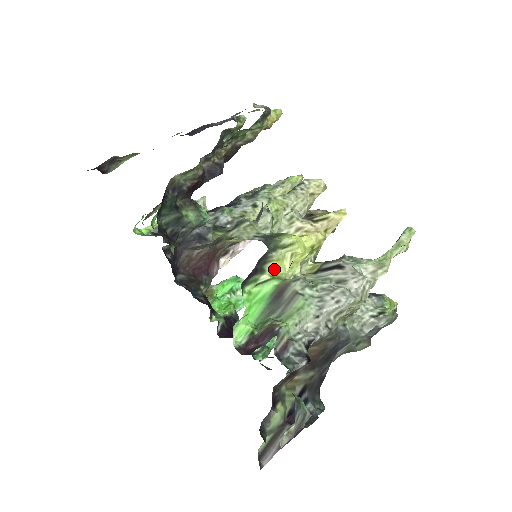
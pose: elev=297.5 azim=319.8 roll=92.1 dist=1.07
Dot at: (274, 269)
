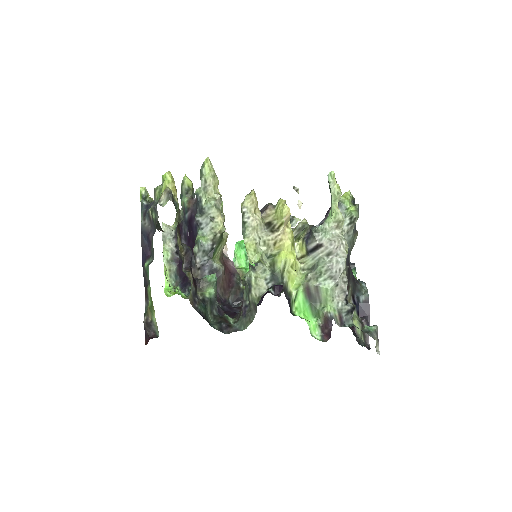
Dot at: (292, 283)
